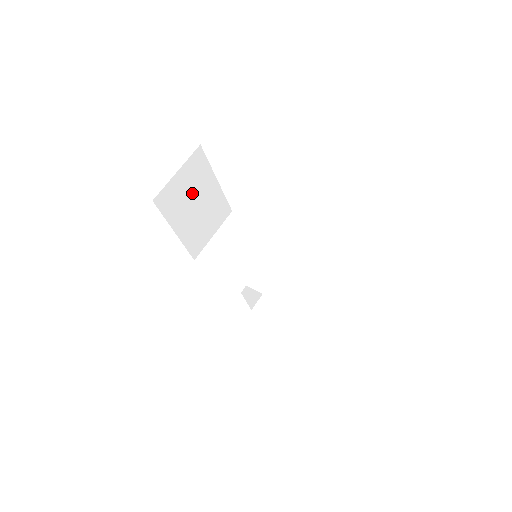
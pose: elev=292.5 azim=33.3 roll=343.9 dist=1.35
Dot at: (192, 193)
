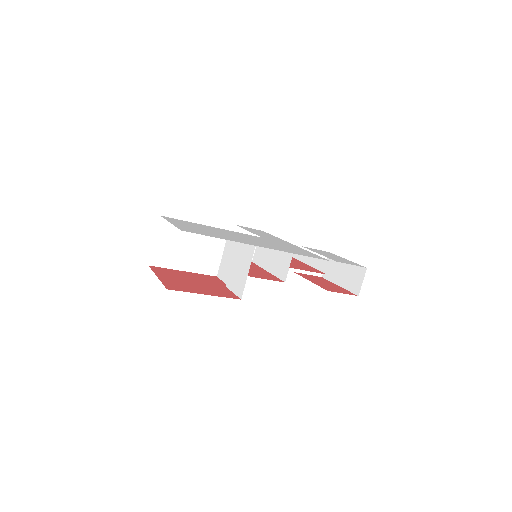
Dot at: (178, 243)
